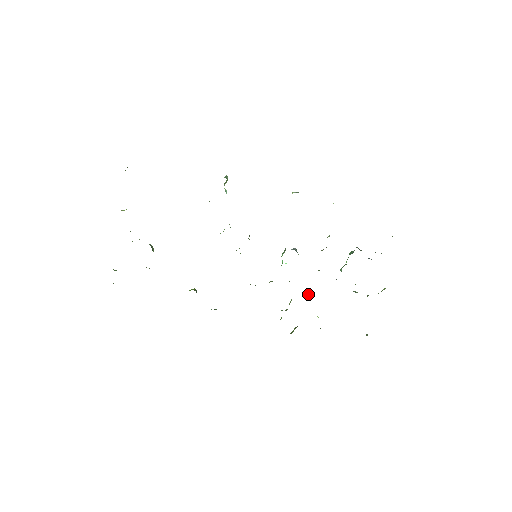
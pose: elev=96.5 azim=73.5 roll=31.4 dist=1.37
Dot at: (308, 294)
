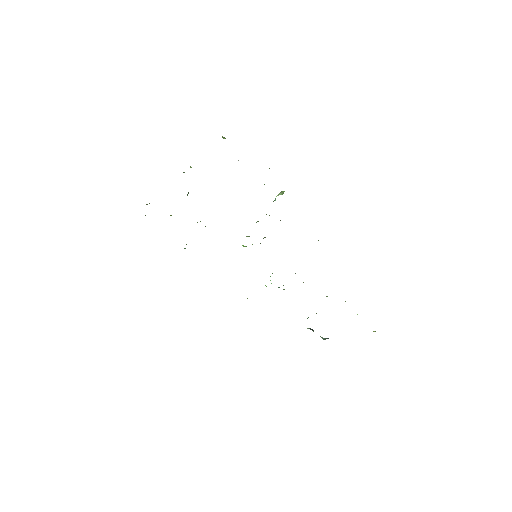
Dot at: occluded
